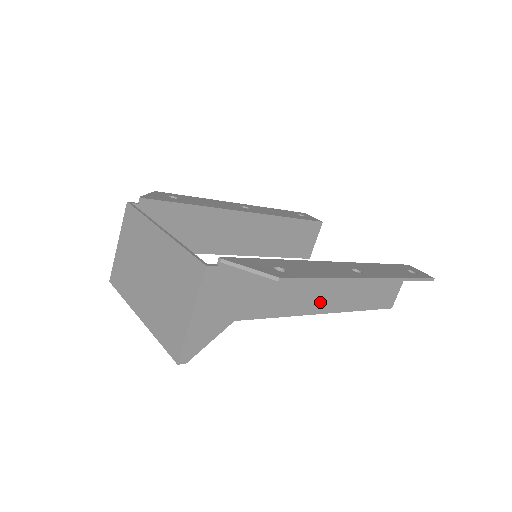
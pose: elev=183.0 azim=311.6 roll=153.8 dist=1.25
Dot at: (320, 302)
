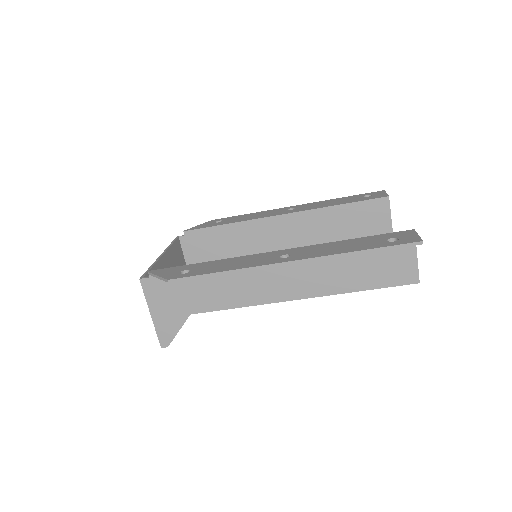
Dot at: (281, 290)
